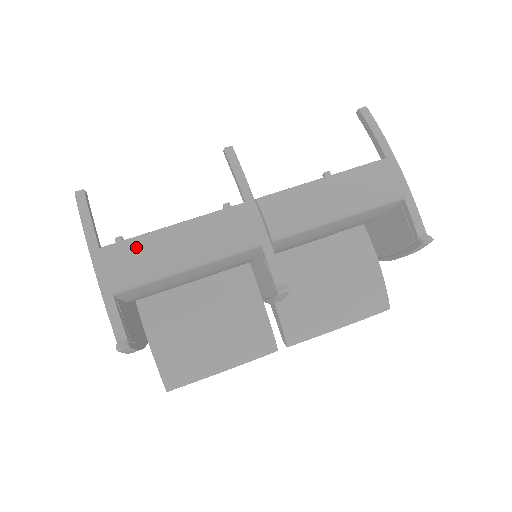
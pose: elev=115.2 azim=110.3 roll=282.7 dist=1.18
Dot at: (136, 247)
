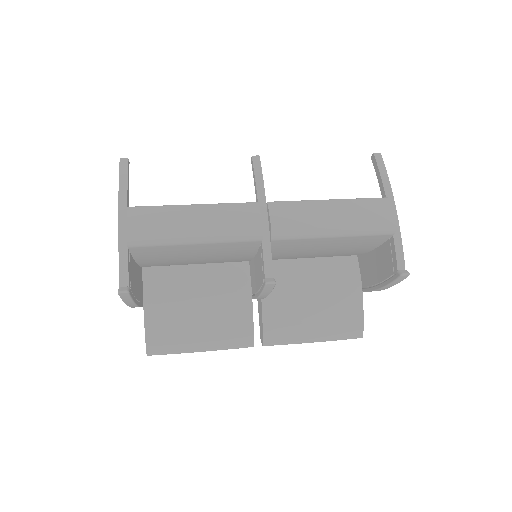
Dot at: (158, 213)
